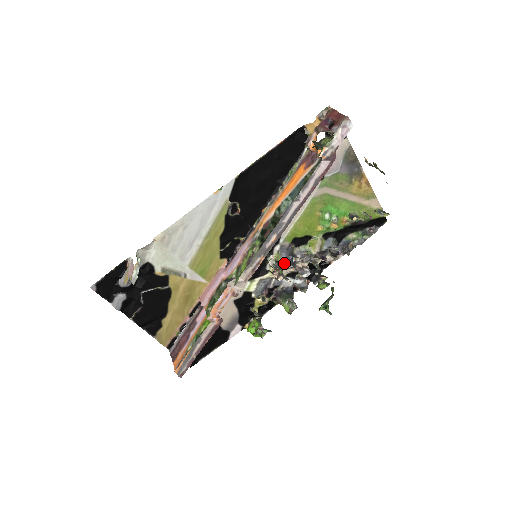
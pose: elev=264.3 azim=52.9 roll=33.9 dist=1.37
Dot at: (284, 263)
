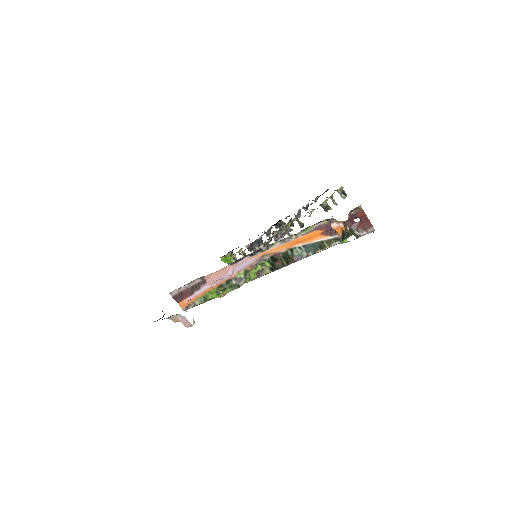
Dot at: occluded
